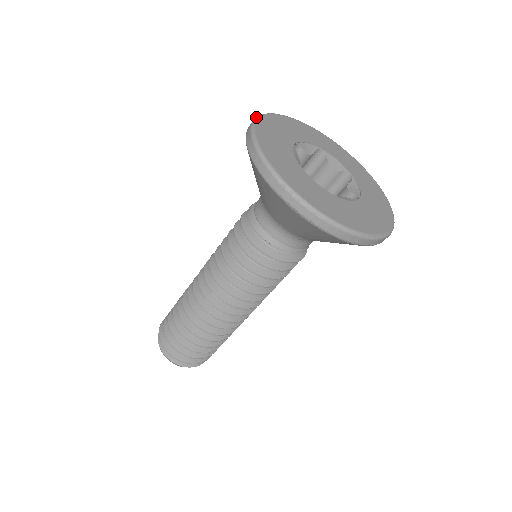
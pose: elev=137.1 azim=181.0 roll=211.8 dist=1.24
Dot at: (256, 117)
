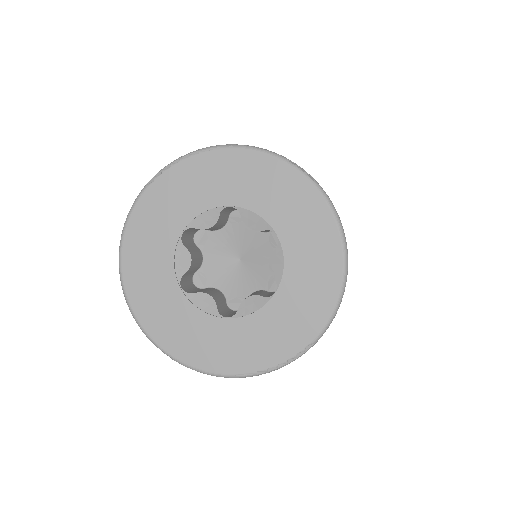
Dot at: (126, 218)
